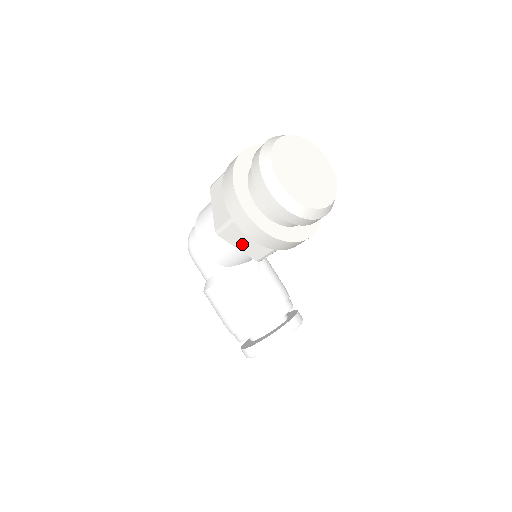
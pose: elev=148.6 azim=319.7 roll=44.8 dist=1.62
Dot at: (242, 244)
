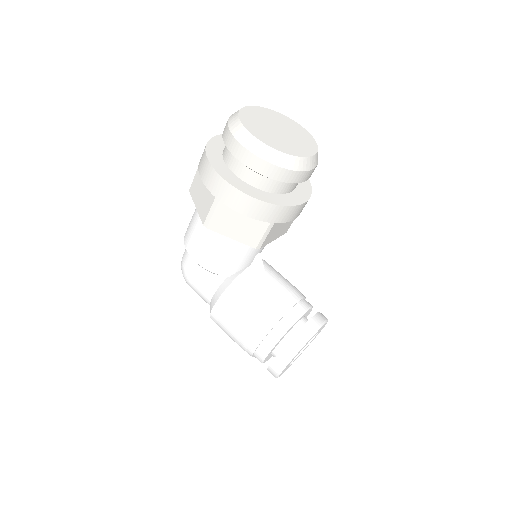
Dot at: (235, 230)
